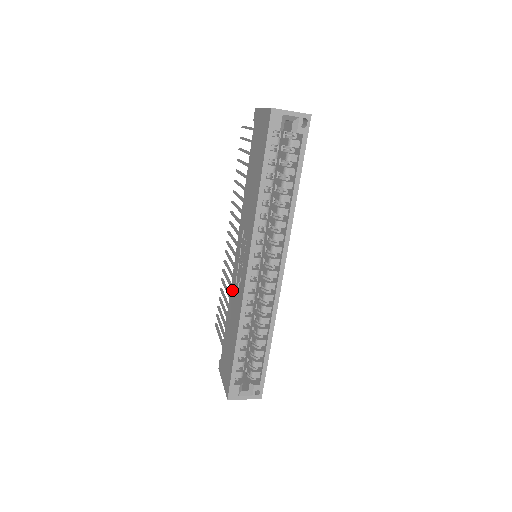
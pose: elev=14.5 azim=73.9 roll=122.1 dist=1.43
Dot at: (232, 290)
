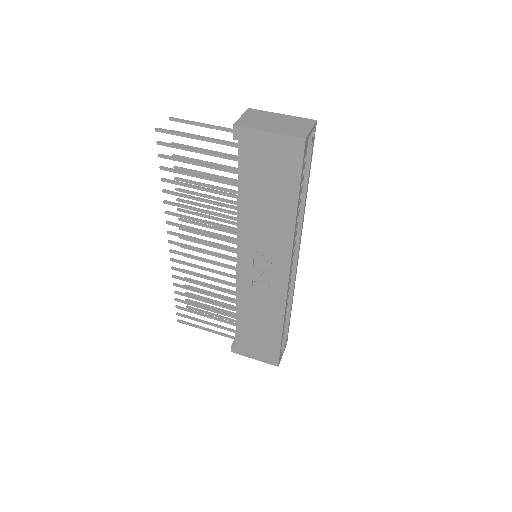
Dot at: (244, 295)
